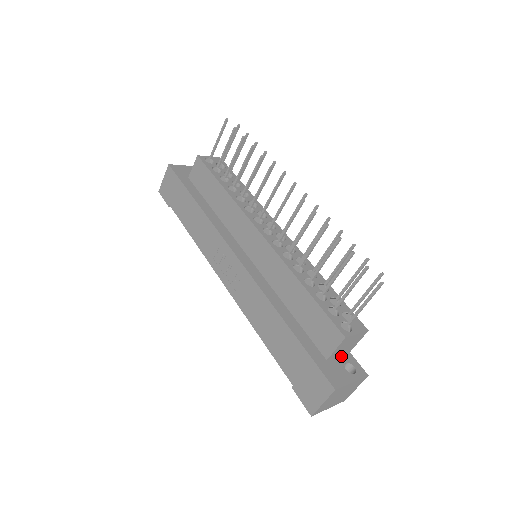
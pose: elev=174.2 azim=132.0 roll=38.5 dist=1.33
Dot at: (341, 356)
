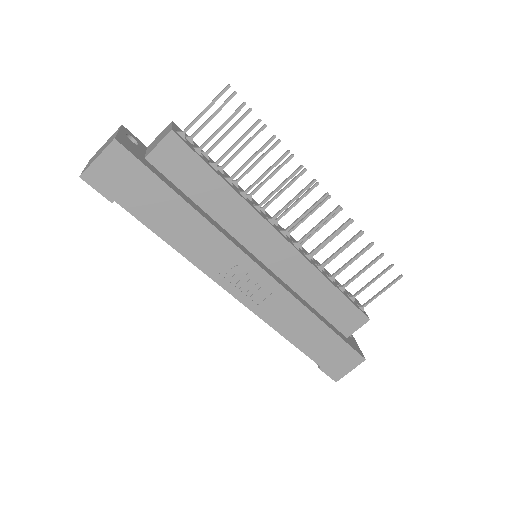
Dot at: occluded
